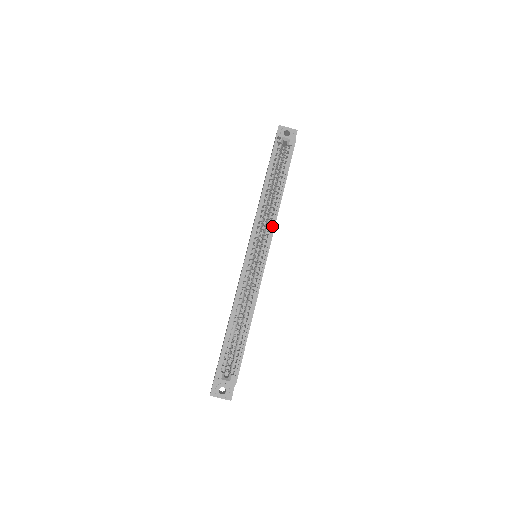
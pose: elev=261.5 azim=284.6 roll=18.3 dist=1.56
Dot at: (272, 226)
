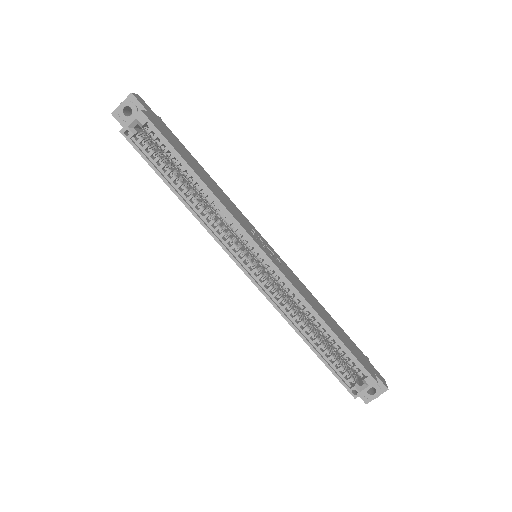
Dot at: (233, 221)
